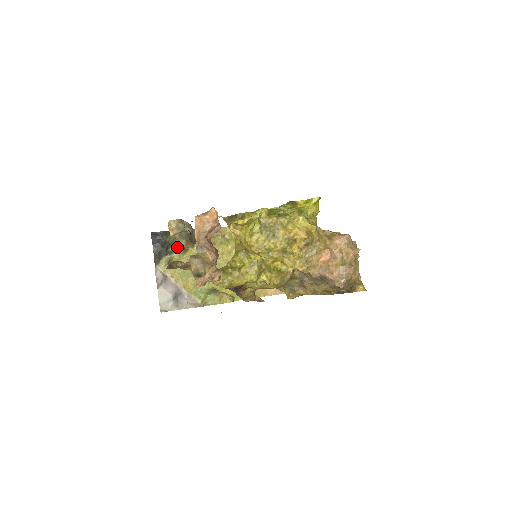
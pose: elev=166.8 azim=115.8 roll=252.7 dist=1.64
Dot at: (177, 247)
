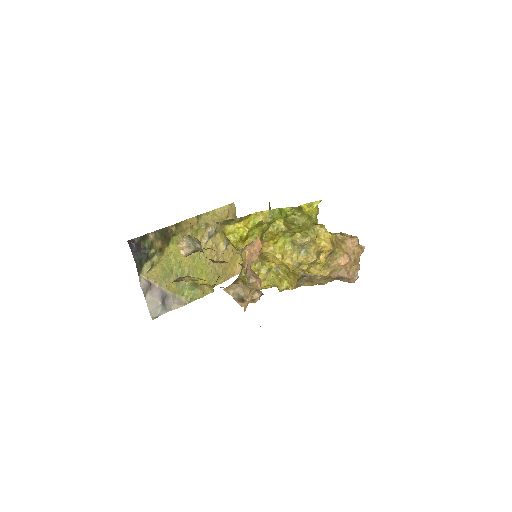
Dot at: (155, 250)
